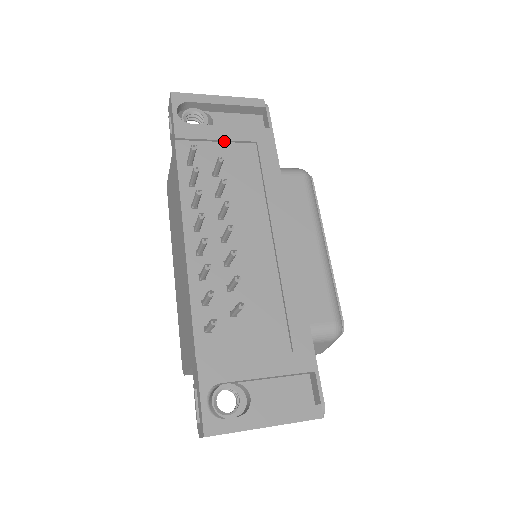
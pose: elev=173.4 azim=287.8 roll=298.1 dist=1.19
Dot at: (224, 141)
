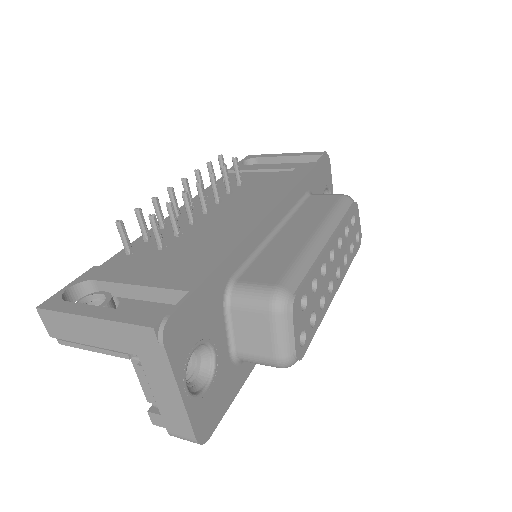
Dot at: (266, 171)
